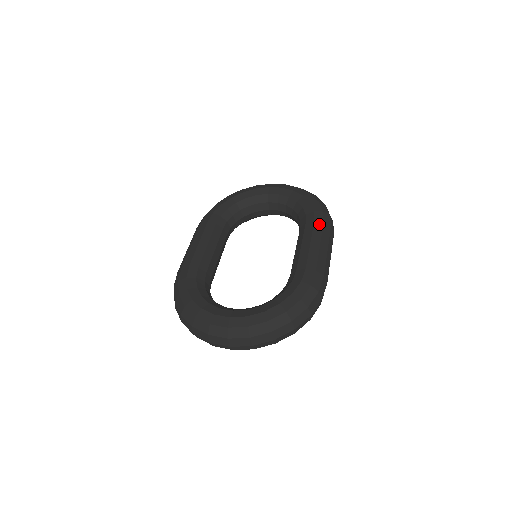
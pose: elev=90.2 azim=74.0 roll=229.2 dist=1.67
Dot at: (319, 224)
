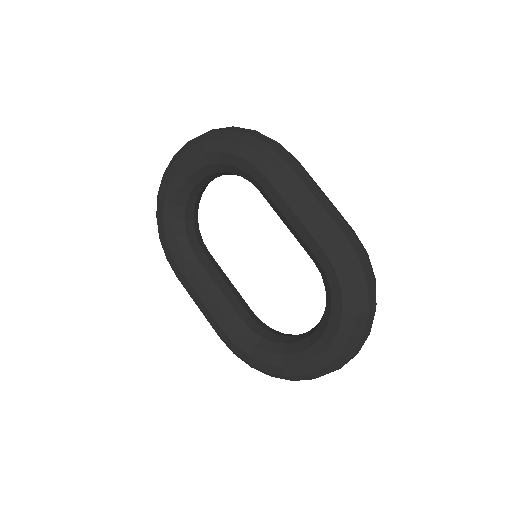
Dot at: (275, 177)
